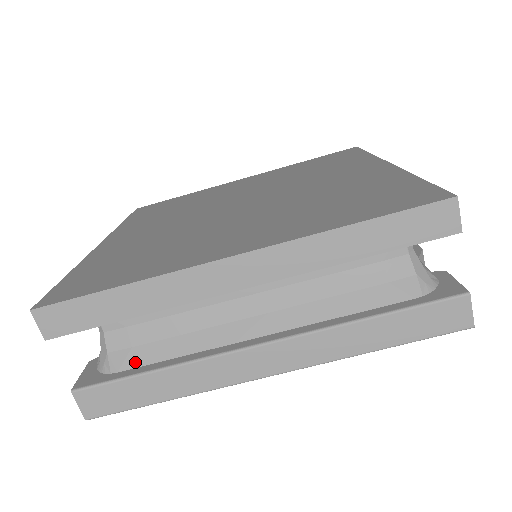
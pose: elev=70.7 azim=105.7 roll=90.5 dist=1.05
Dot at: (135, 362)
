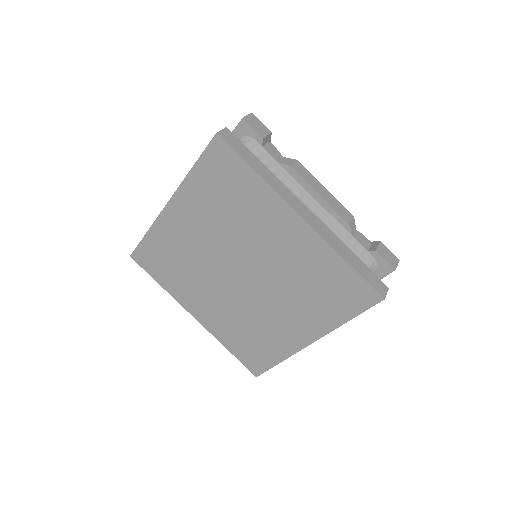
Dot at: occluded
